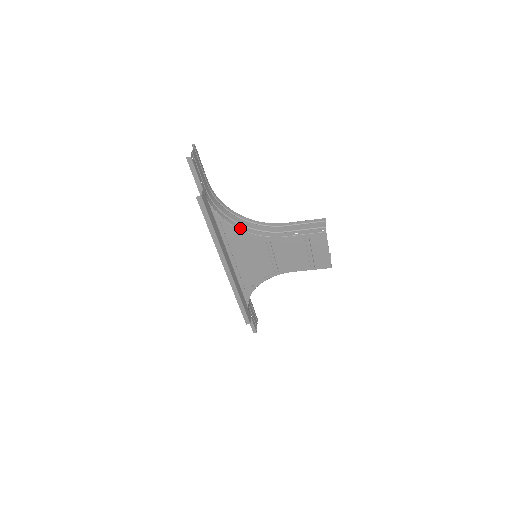
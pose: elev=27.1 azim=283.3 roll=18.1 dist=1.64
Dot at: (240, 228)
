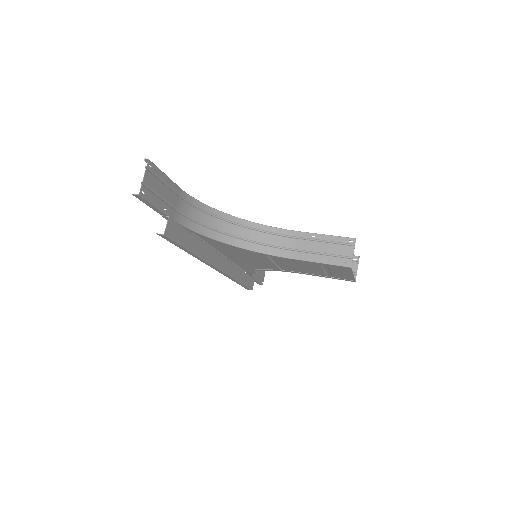
Dot at: (230, 243)
